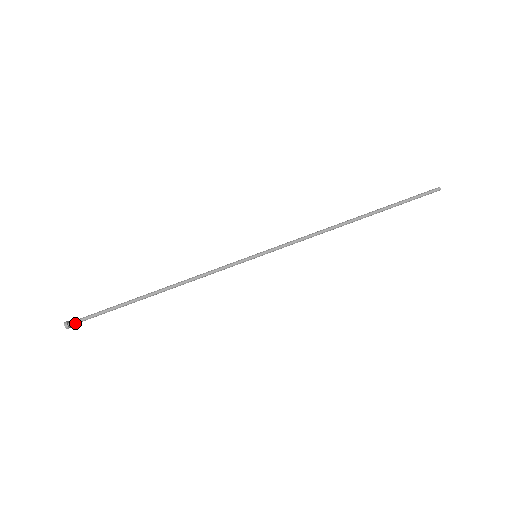
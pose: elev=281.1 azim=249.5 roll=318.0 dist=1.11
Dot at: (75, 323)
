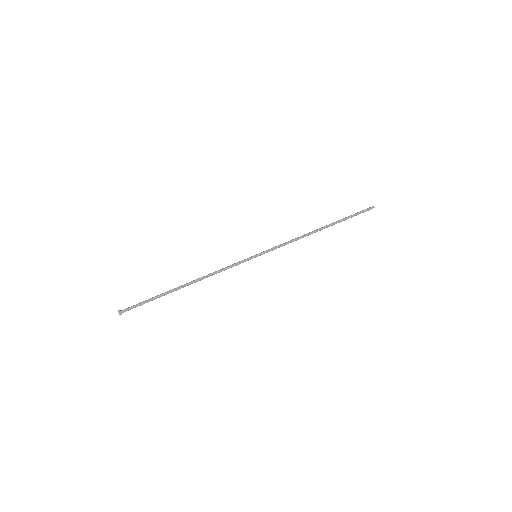
Dot at: (126, 309)
